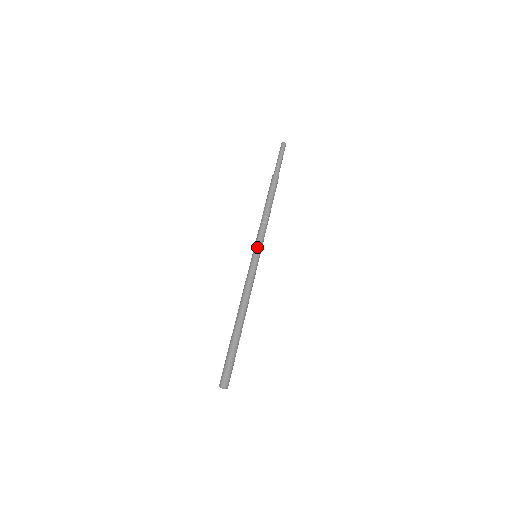
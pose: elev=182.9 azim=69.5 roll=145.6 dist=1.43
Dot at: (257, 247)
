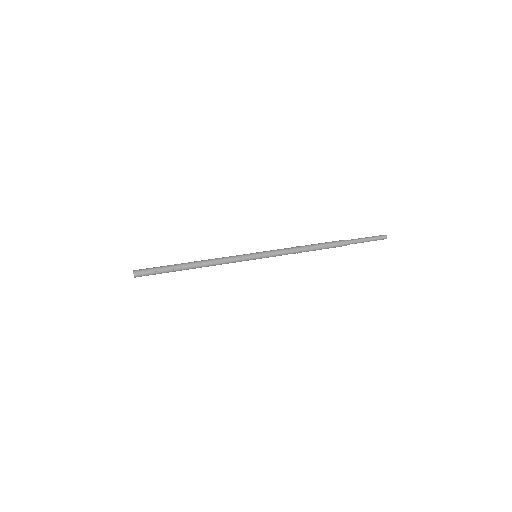
Dot at: (263, 252)
